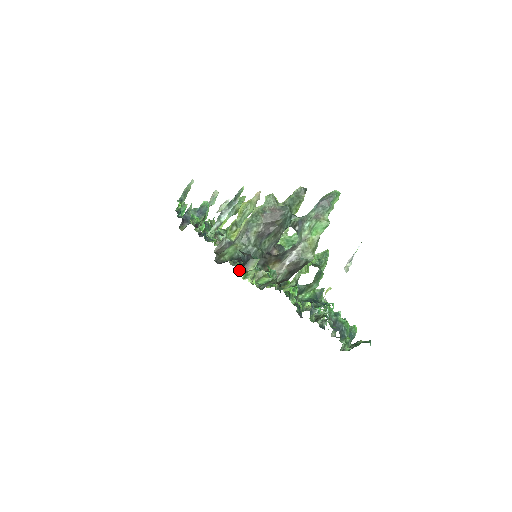
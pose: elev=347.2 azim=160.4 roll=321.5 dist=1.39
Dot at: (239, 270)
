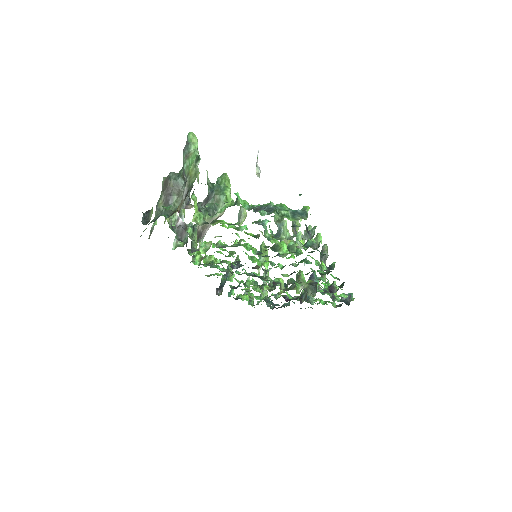
Dot at: (143, 223)
